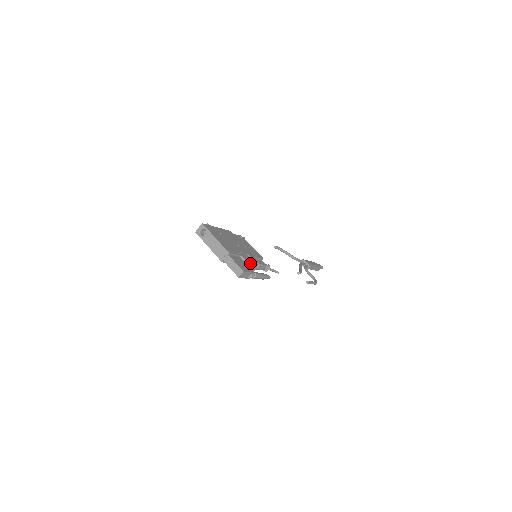
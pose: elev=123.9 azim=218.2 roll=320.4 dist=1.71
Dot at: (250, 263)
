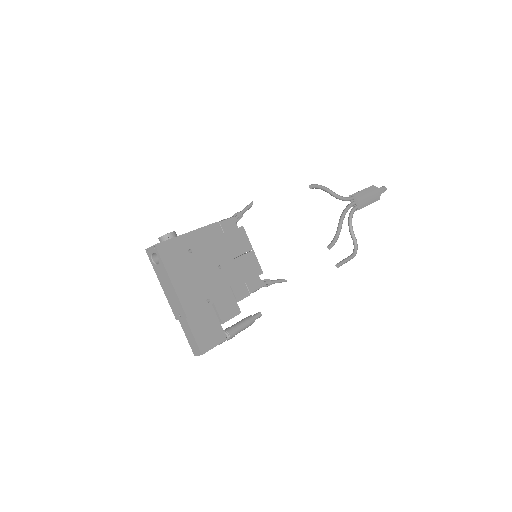
Dot at: (226, 315)
